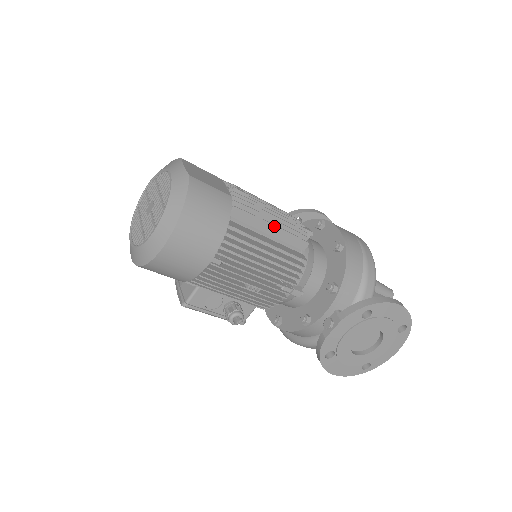
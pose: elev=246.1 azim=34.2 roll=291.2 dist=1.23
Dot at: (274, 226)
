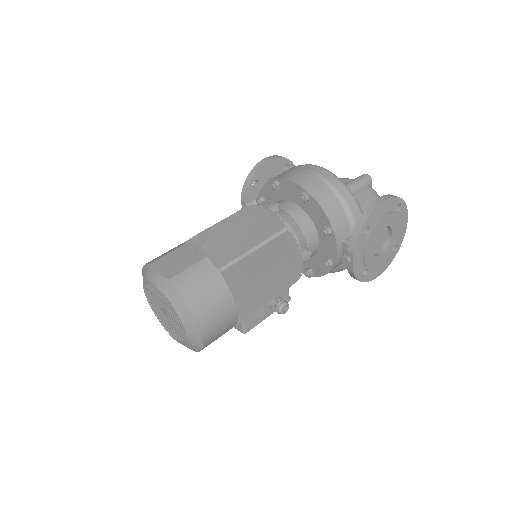
Dot at: (251, 240)
